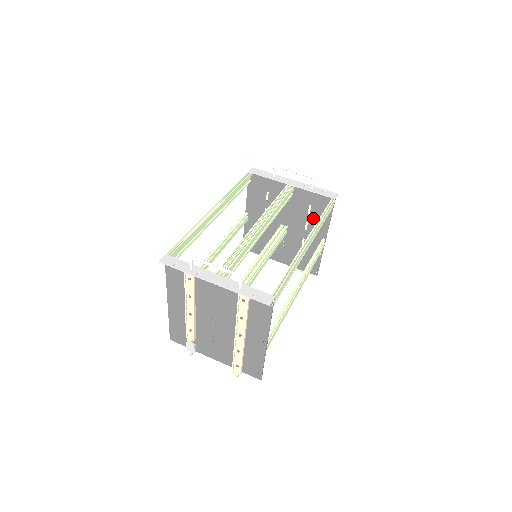
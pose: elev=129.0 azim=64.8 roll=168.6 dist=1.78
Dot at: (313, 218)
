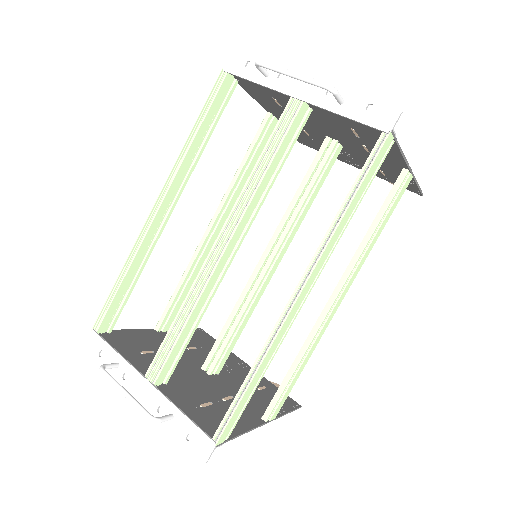
Dot at: (369, 143)
